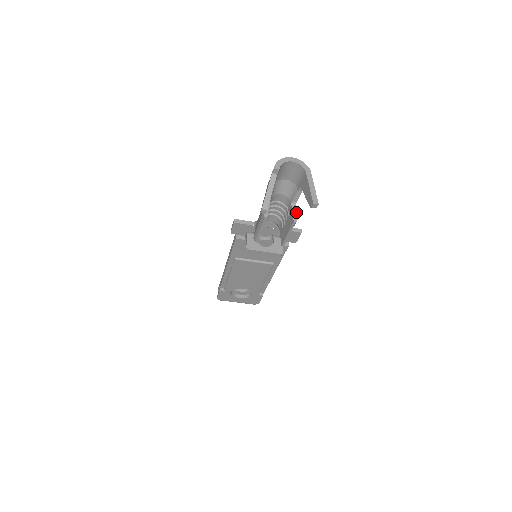
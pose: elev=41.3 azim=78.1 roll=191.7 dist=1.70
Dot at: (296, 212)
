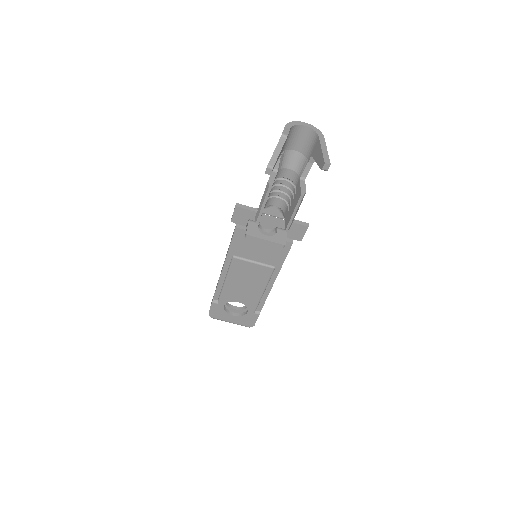
Dot at: (304, 186)
